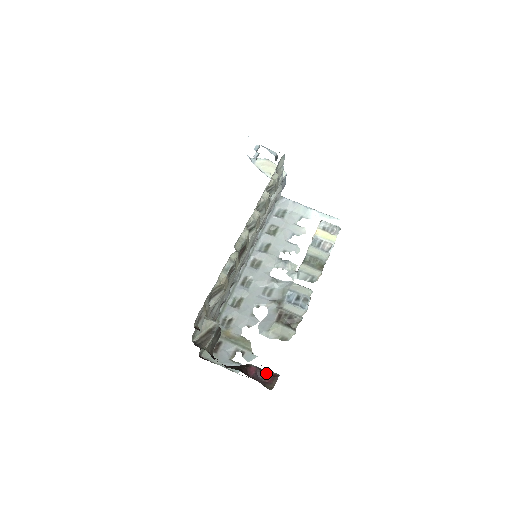
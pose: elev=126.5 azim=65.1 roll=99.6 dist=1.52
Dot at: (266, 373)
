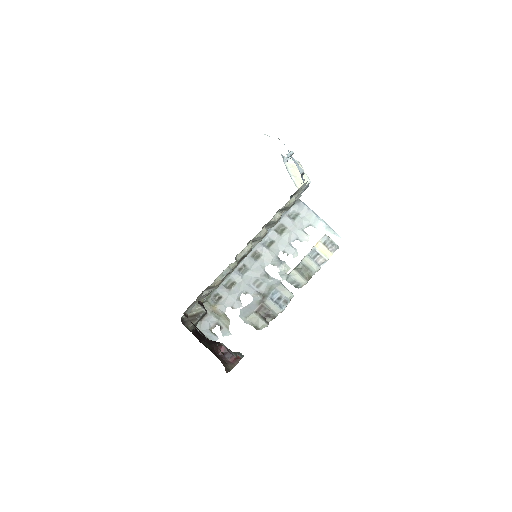
Dot at: (232, 355)
